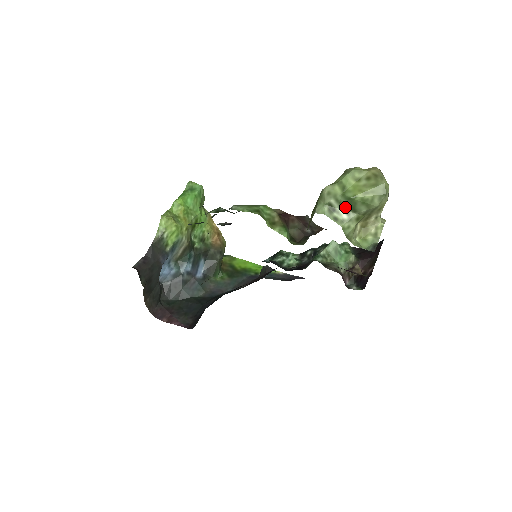
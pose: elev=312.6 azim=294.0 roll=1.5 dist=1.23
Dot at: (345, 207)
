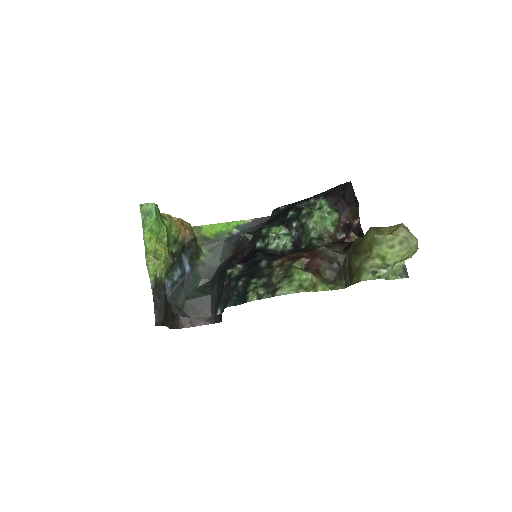
Dot at: (385, 267)
